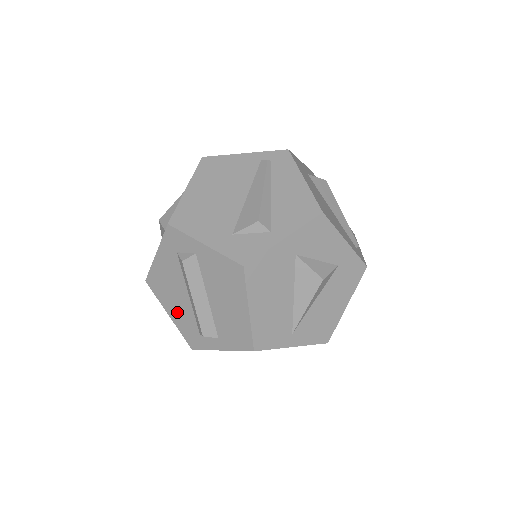
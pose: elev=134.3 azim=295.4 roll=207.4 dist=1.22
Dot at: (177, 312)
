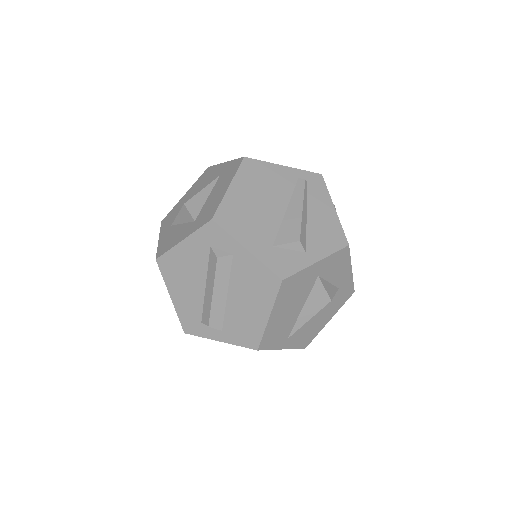
Dot at: (183, 297)
